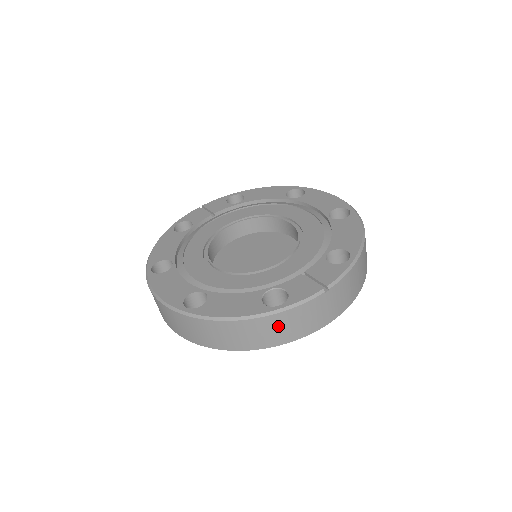
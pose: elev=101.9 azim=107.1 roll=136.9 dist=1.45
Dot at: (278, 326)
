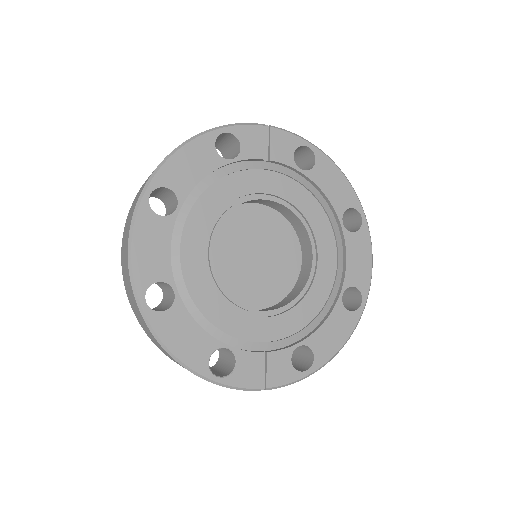
Dot at: occluded
